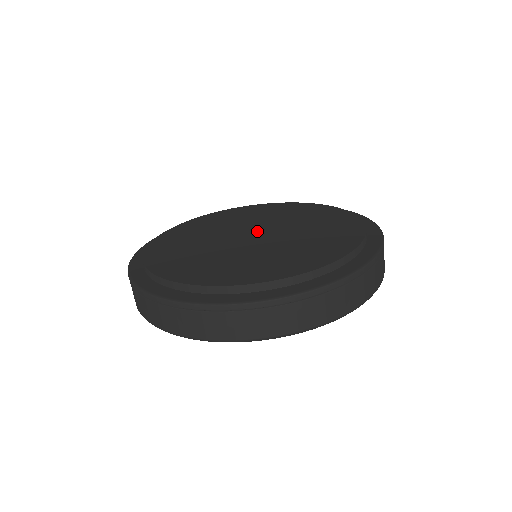
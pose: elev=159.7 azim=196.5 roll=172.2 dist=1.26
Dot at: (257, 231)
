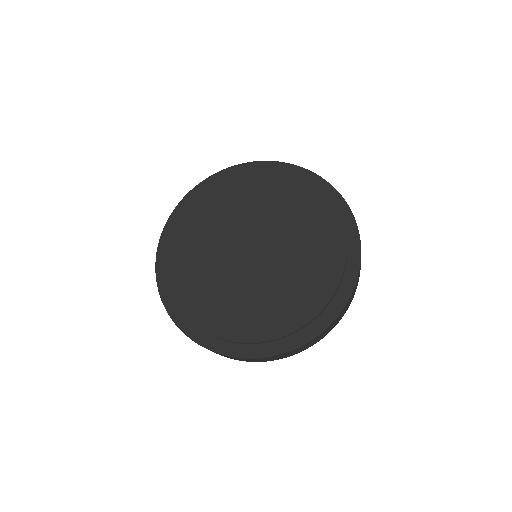
Dot at: (248, 242)
